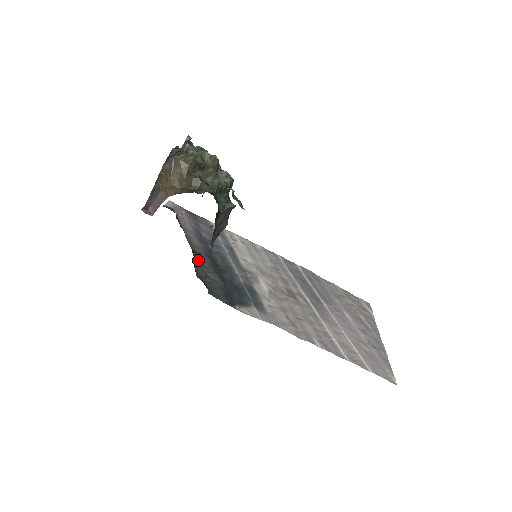
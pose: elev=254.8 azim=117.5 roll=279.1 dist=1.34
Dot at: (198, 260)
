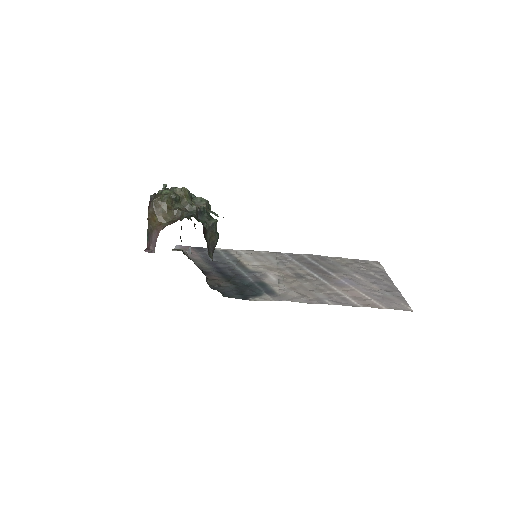
Dot at: (210, 277)
